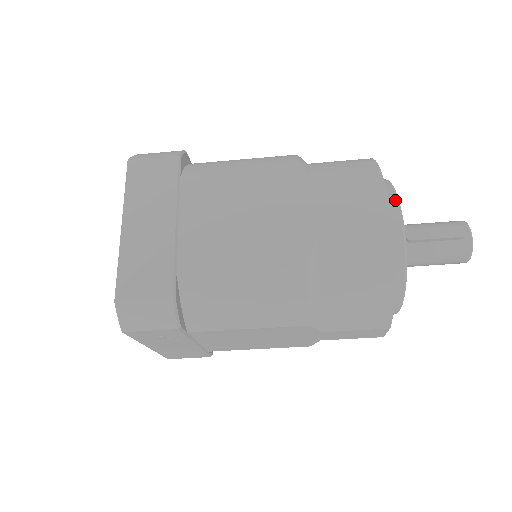
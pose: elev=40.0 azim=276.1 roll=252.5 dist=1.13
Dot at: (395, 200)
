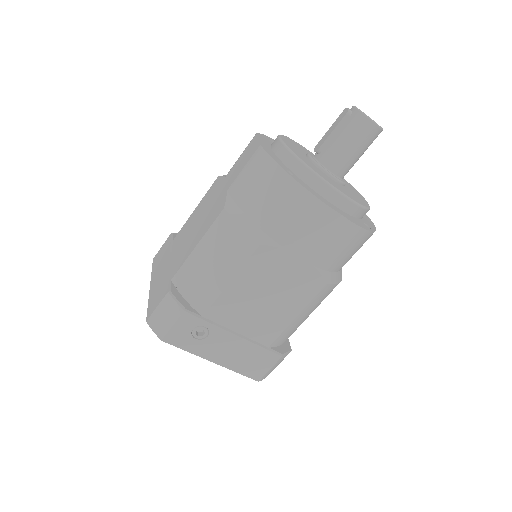
Dot at: occluded
